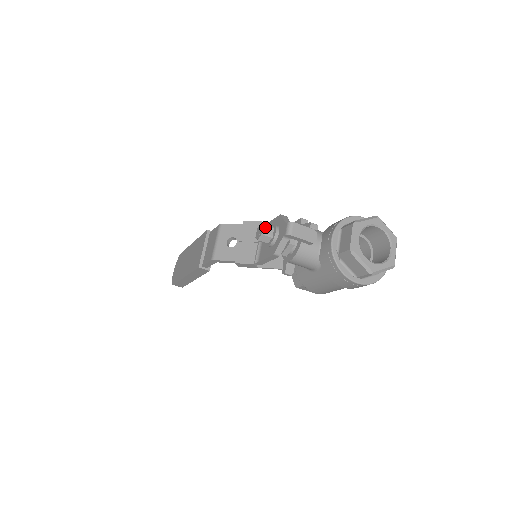
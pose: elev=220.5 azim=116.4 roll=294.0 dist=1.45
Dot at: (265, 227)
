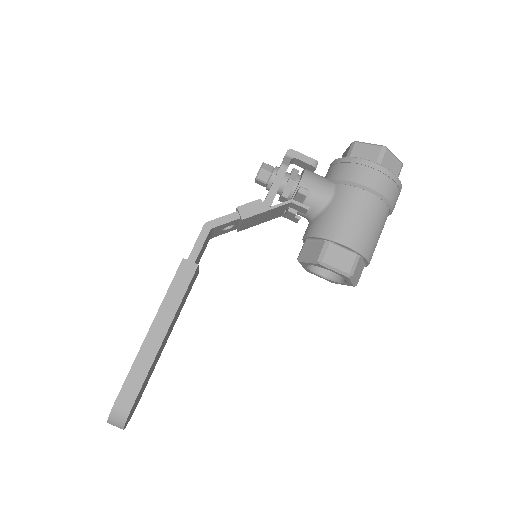
Dot at: occluded
